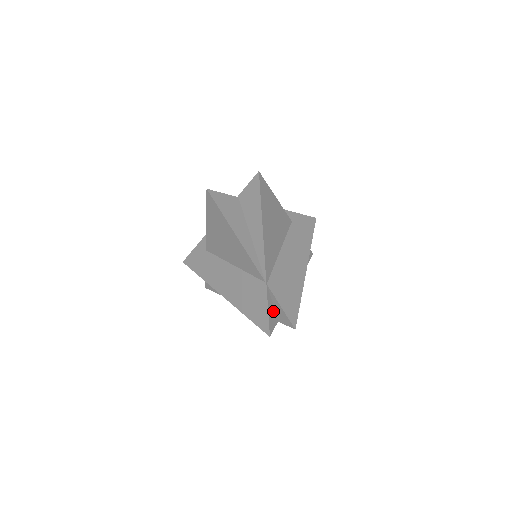
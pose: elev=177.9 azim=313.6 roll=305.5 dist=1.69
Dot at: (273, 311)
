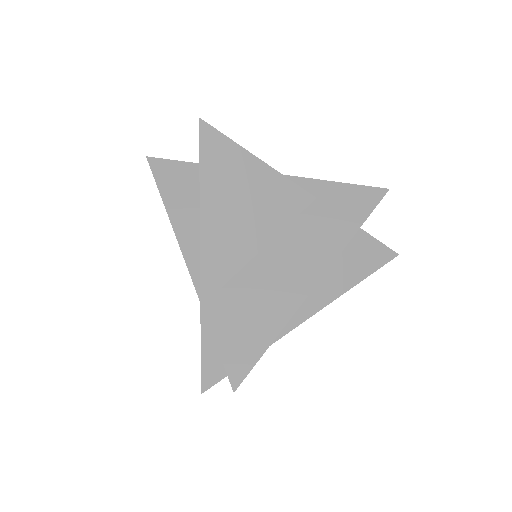
Dot at: occluded
